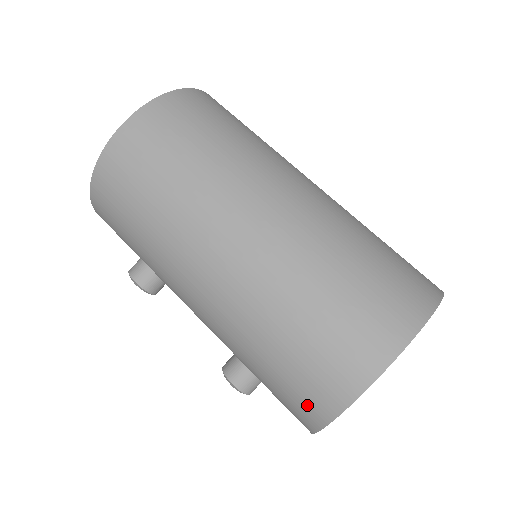
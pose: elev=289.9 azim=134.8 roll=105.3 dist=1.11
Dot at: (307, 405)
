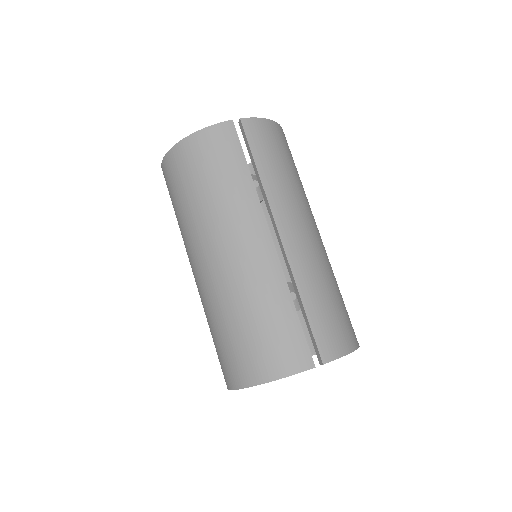
Dot at: occluded
